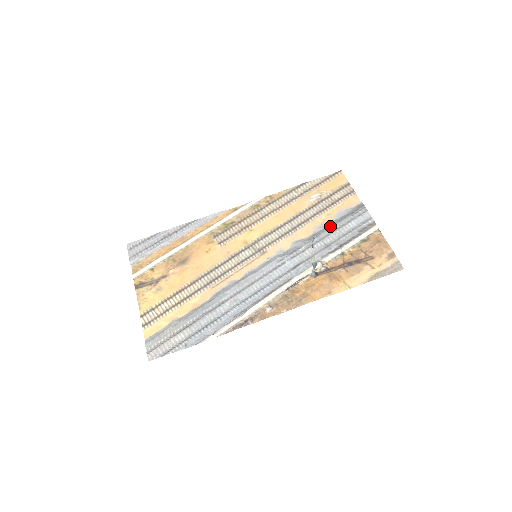
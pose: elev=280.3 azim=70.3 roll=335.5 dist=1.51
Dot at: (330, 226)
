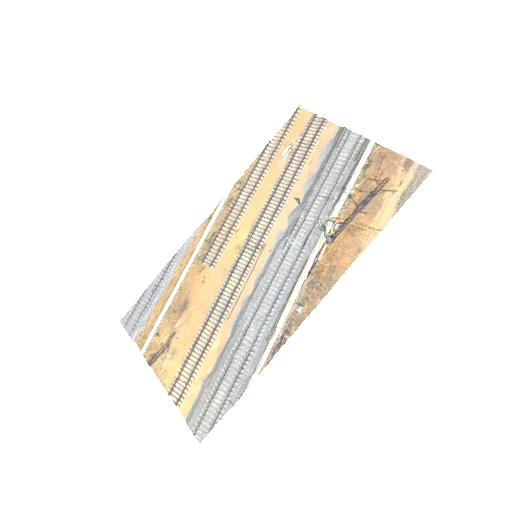
Dot at: (319, 174)
